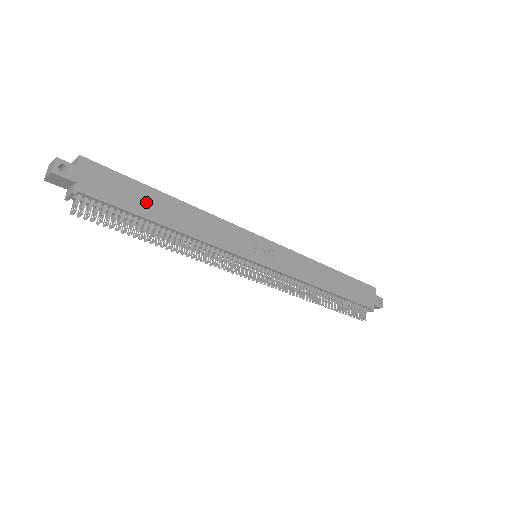
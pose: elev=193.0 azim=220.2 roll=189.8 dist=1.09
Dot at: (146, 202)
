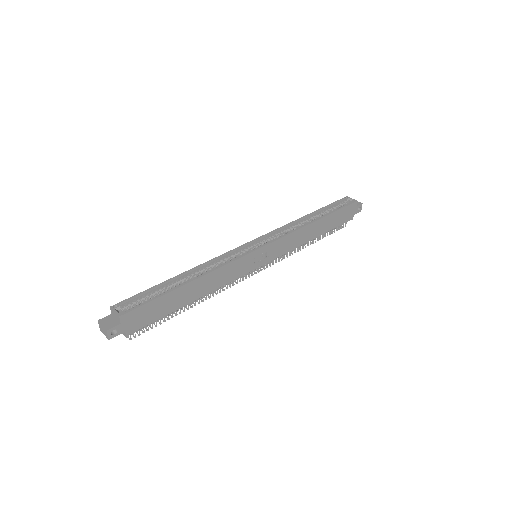
Dot at: (172, 302)
